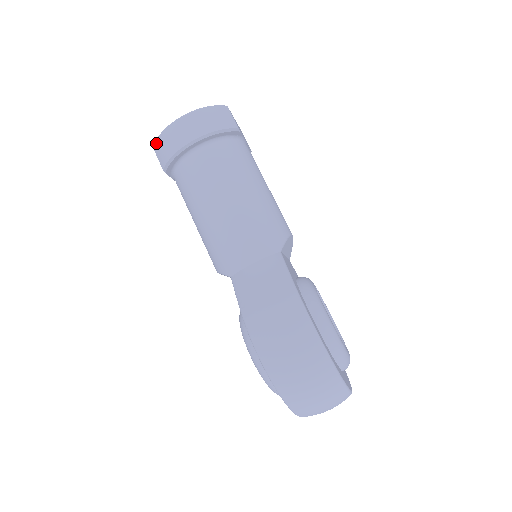
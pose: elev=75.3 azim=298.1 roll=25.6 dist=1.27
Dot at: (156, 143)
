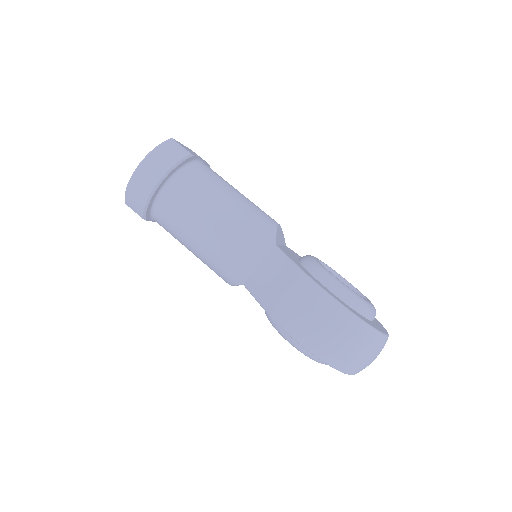
Dot at: (126, 198)
